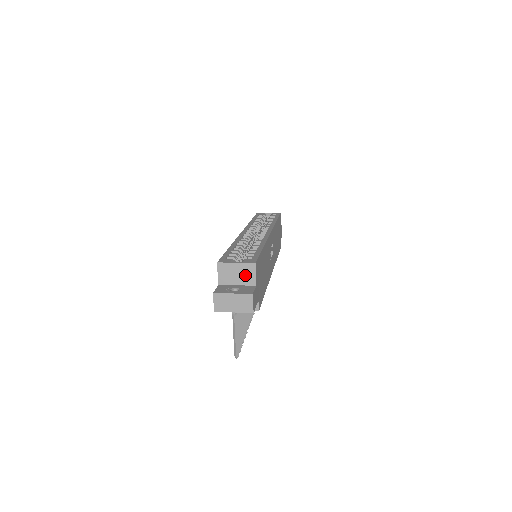
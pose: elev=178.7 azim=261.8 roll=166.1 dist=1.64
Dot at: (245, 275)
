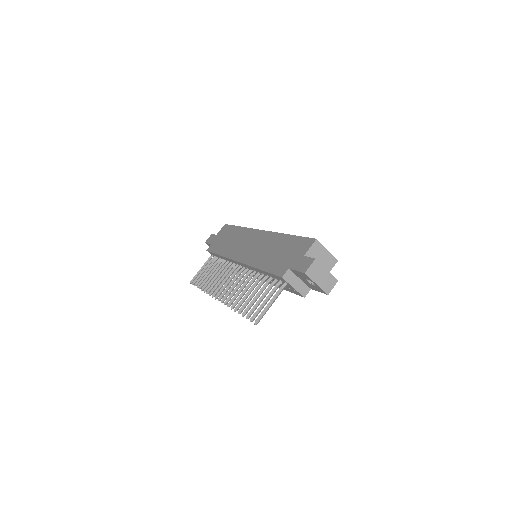
Dot at: (326, 263)
